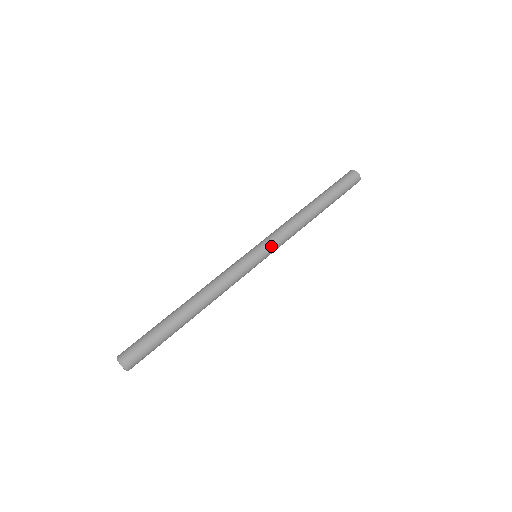
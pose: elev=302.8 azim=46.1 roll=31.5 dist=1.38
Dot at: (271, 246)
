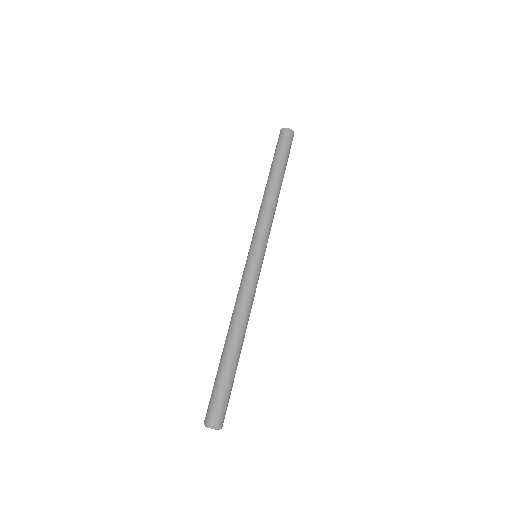
Dot at: (257, 238)
